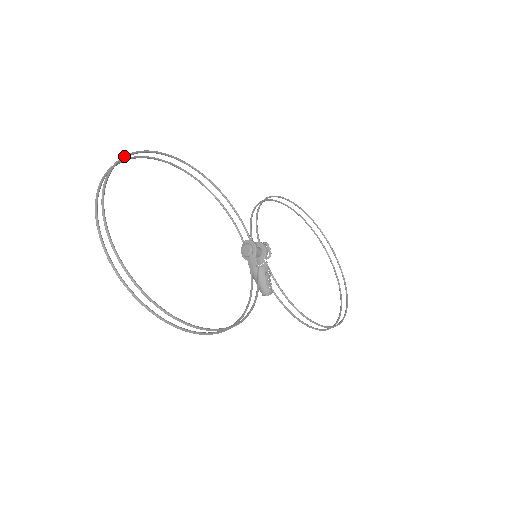
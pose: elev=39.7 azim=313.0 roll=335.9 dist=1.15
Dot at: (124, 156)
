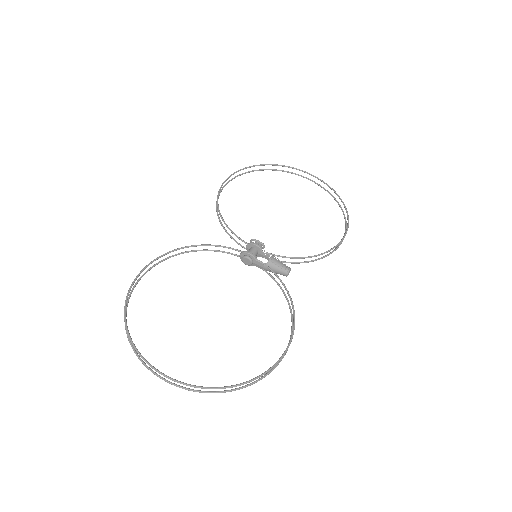
Dot at: (124, 318)
